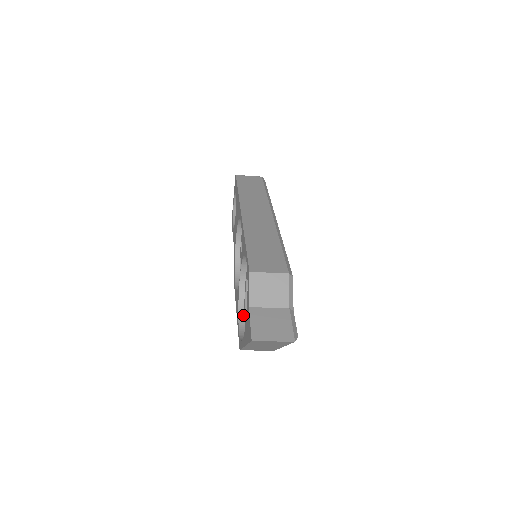
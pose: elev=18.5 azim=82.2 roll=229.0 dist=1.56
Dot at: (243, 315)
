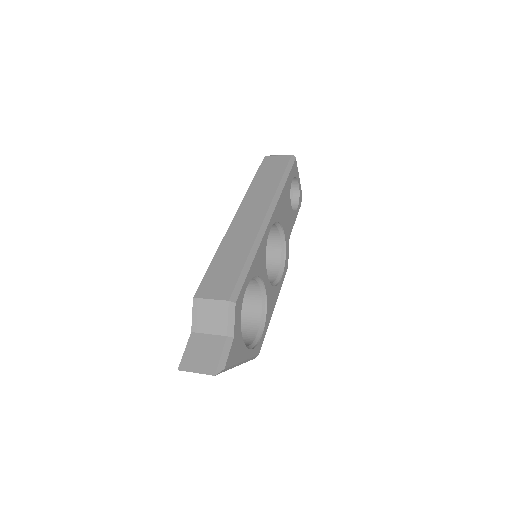
Dot at: occluded
